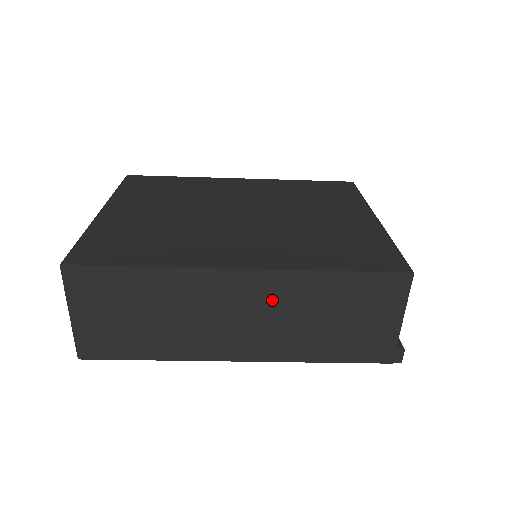
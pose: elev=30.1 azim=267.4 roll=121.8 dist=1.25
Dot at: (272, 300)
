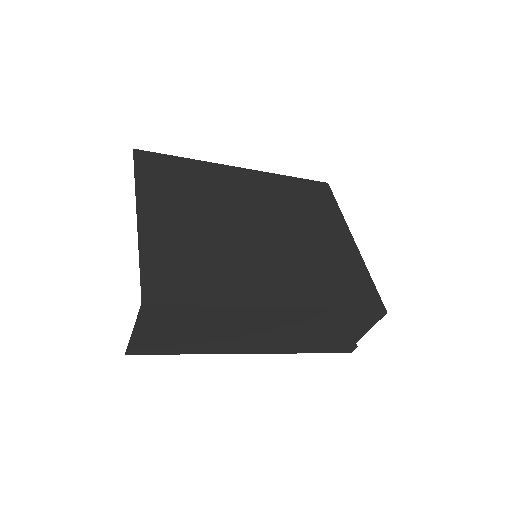
Dot at: (291, 324)
